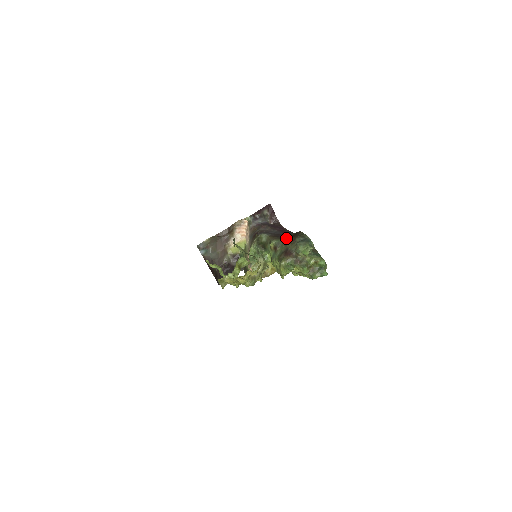
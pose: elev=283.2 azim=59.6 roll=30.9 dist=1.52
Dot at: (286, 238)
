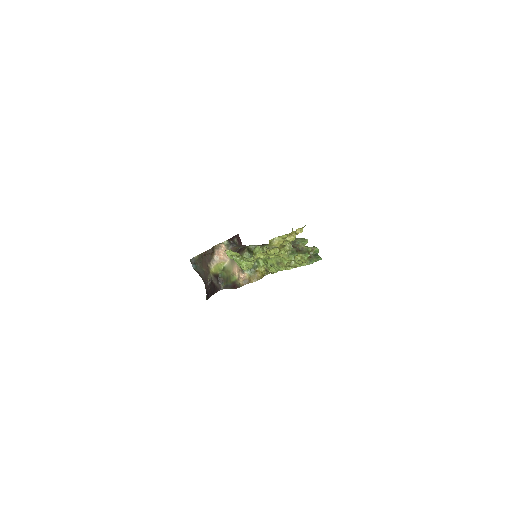
Dot at: occluded
